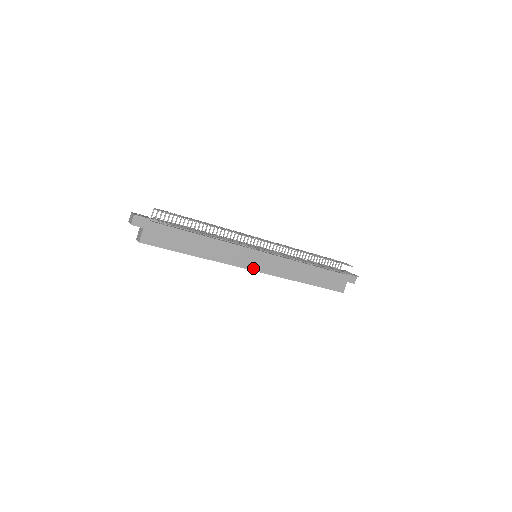
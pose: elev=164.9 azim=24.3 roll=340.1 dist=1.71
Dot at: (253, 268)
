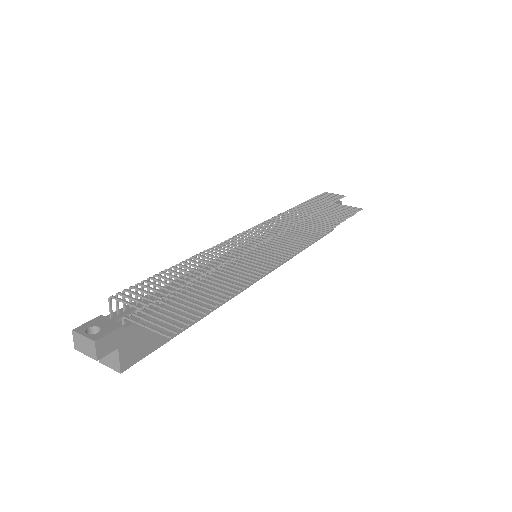
Dot at: occluded
